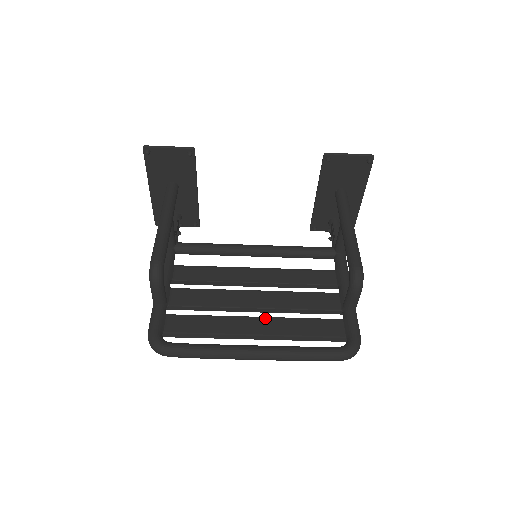
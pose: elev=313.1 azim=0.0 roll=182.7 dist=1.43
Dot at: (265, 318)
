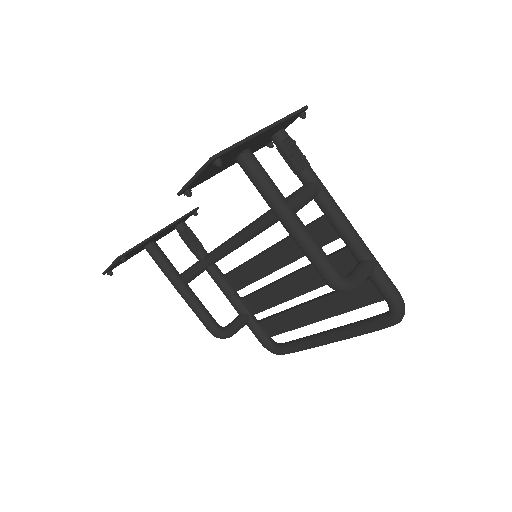
Dot at: (312, 303)
